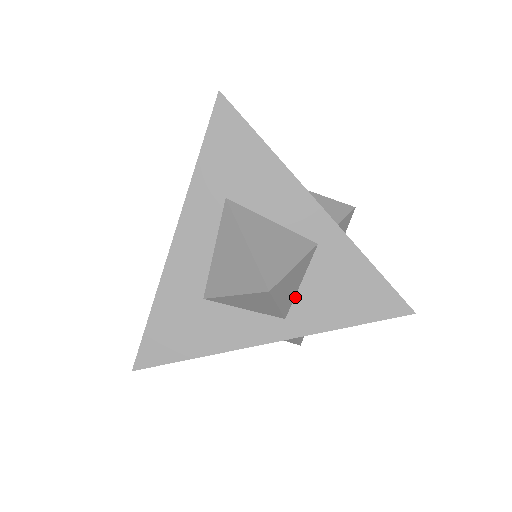
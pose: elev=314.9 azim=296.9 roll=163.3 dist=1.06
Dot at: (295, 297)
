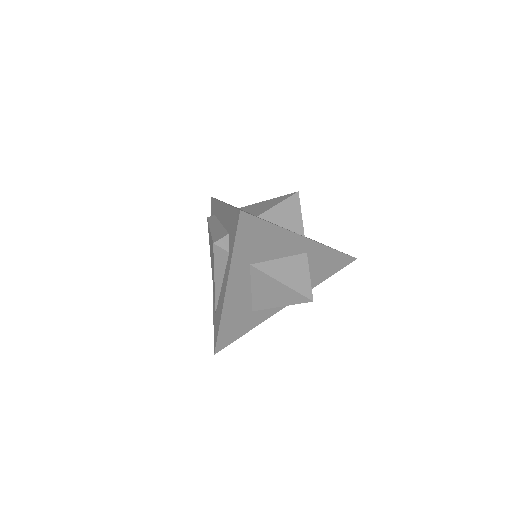
Dot at: occluded
